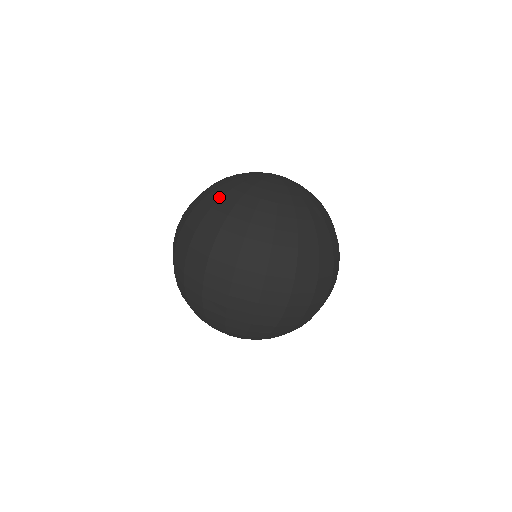
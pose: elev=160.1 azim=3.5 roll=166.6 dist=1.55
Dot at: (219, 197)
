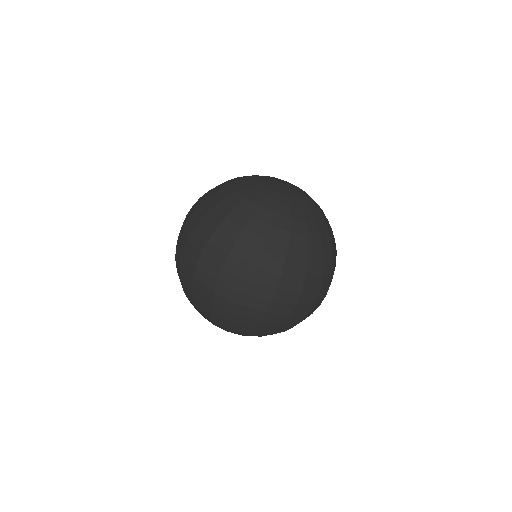
Dot at: (268, 226)
